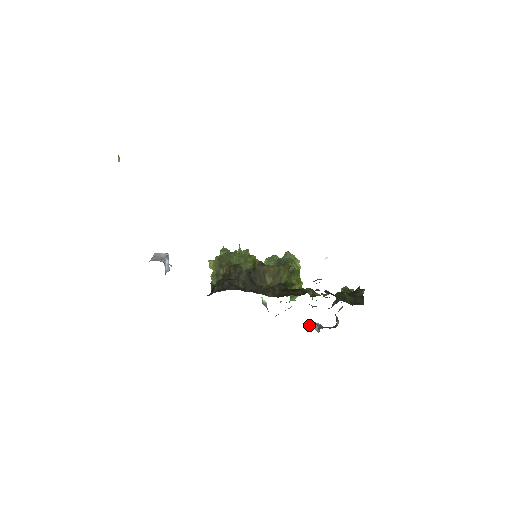
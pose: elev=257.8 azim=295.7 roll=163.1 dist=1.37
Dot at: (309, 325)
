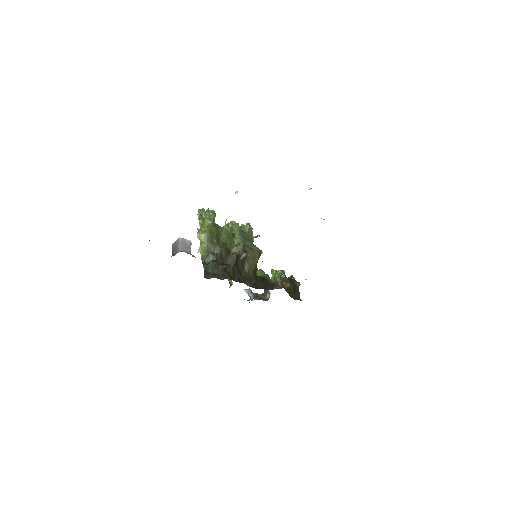
Dot at: (246, 291)
